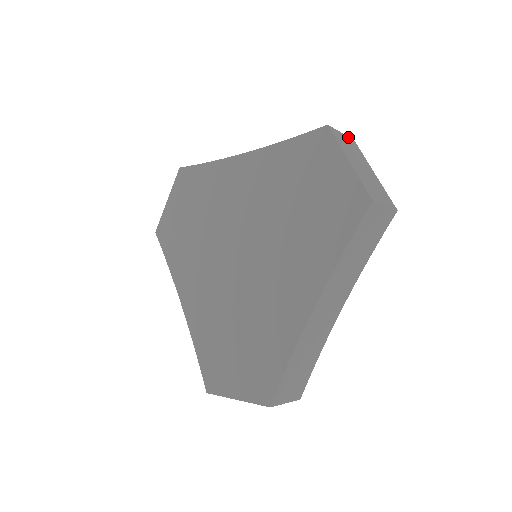
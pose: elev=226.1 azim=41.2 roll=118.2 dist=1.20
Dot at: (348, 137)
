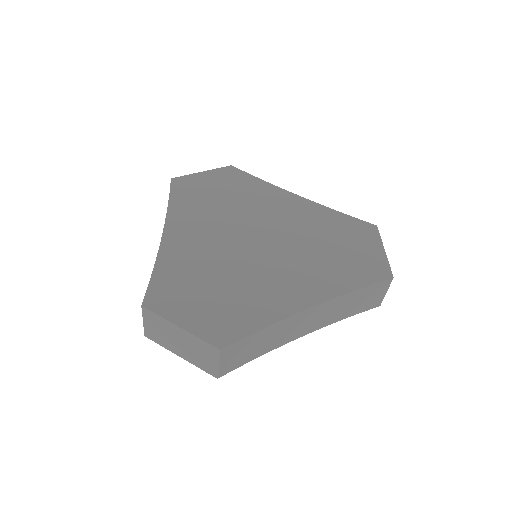
Dot at: occluded
